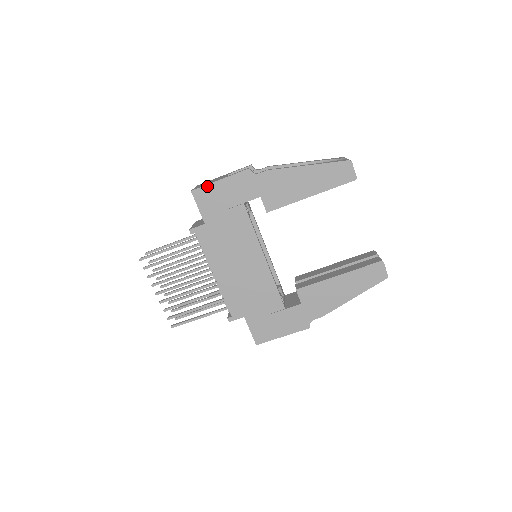
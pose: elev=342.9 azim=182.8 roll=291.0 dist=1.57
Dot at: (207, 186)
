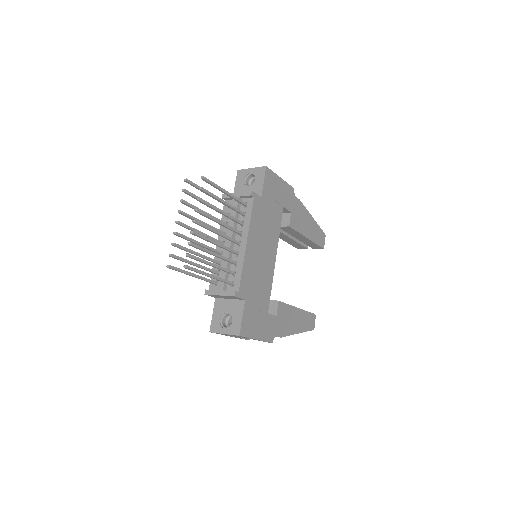
Dot at: (274, 174)
